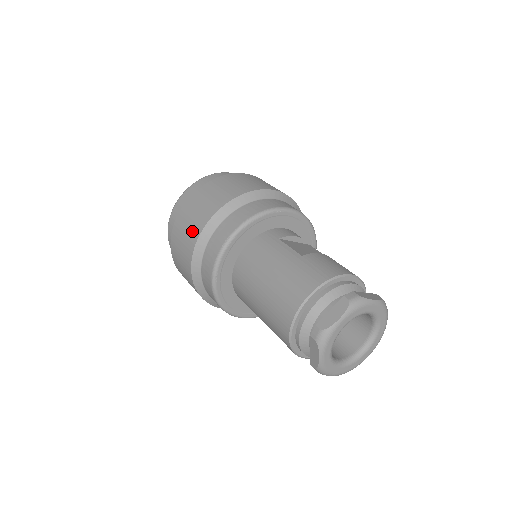
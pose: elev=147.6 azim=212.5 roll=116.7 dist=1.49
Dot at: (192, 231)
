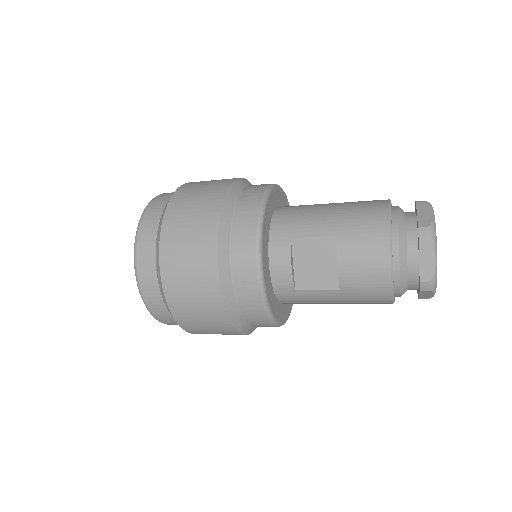
Dot at: occluded
